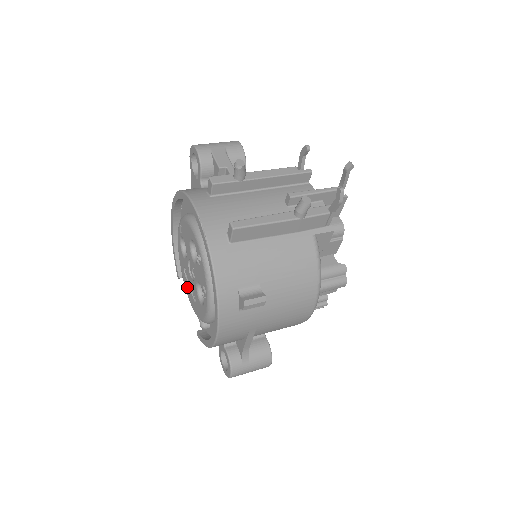
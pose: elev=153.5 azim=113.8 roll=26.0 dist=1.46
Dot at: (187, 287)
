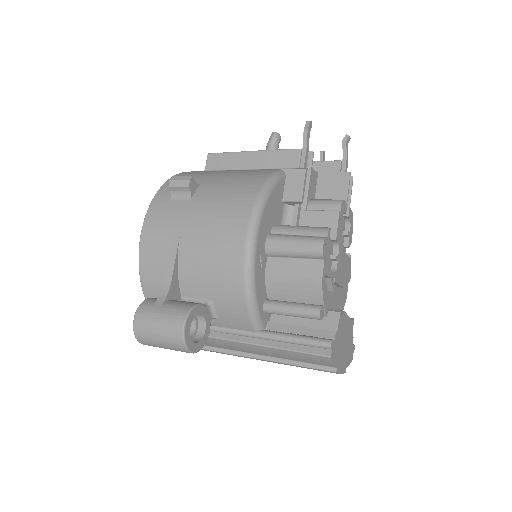
Dot at: occluded
